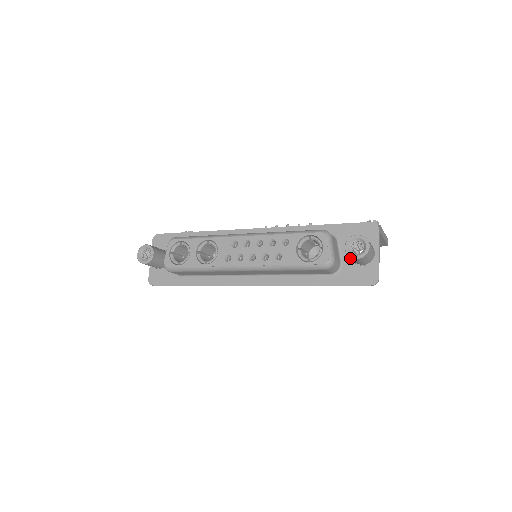
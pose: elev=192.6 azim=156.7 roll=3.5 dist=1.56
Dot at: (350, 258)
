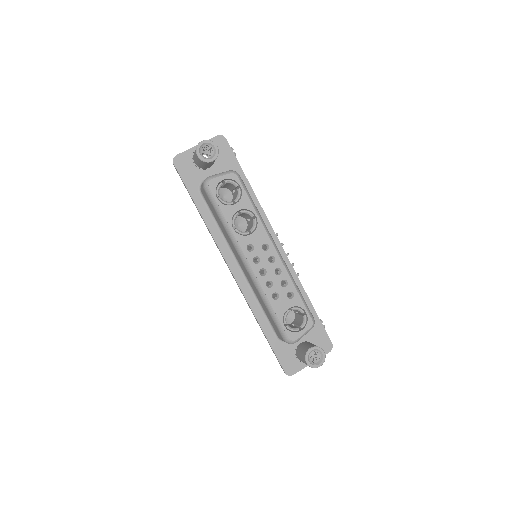
Dot at: (297, 344)
